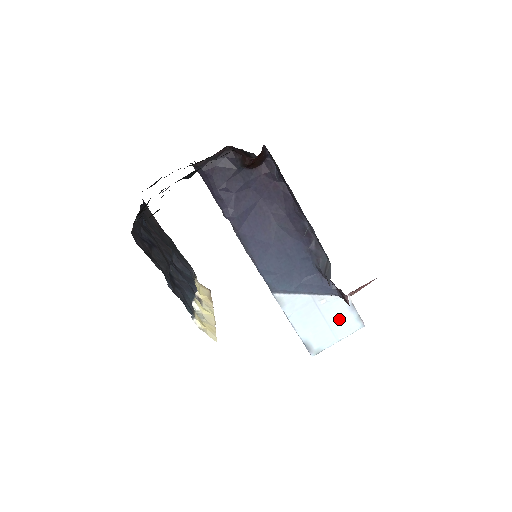
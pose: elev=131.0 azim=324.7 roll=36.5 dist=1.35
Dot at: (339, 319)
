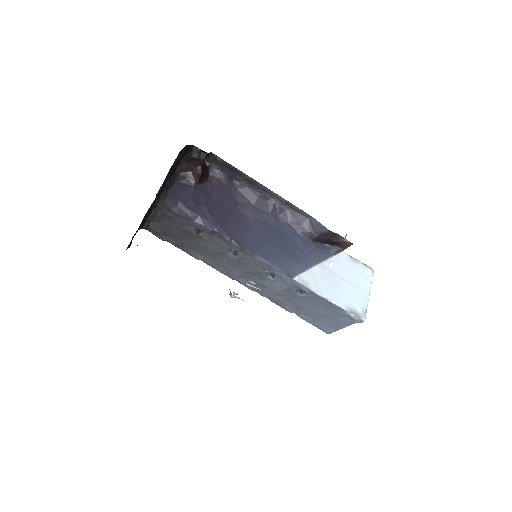
Dot at: (353, 274)
